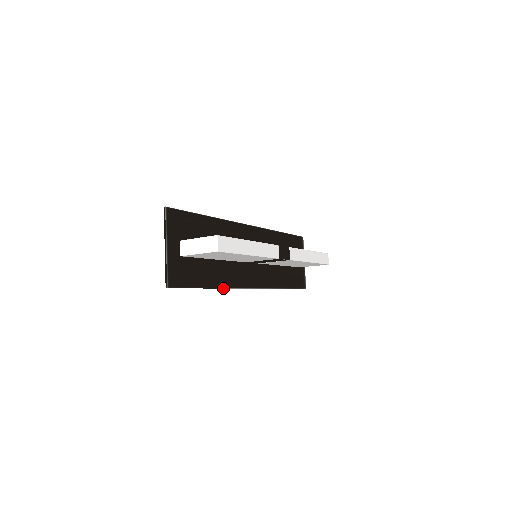
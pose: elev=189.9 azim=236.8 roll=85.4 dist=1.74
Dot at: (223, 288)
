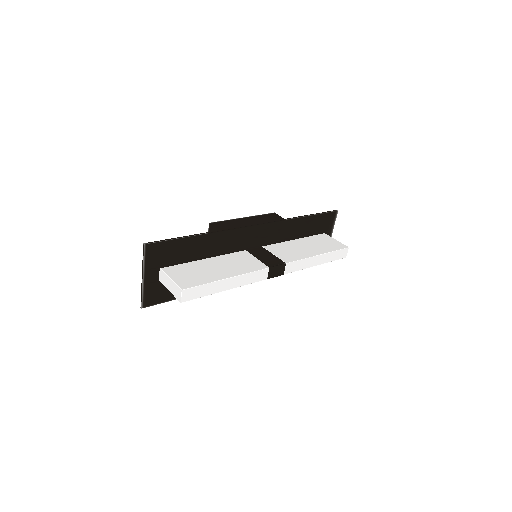
Dot at: occluded
